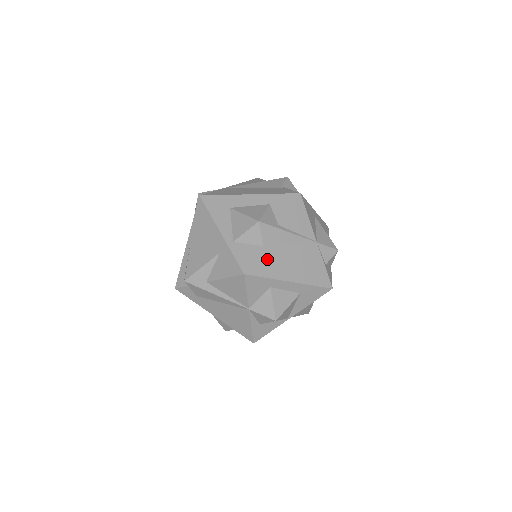
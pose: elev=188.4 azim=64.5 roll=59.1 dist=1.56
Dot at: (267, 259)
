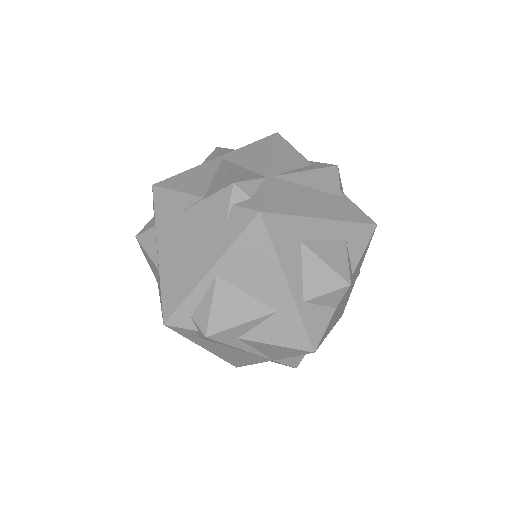
Dot at: (331, 321)
